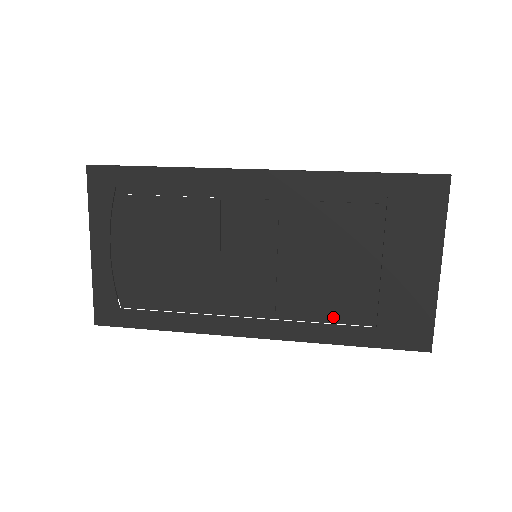
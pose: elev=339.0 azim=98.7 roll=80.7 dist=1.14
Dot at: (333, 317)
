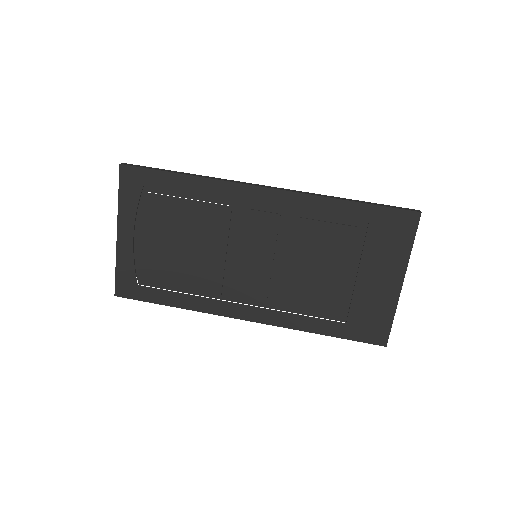
Dot at: (313, 311)
